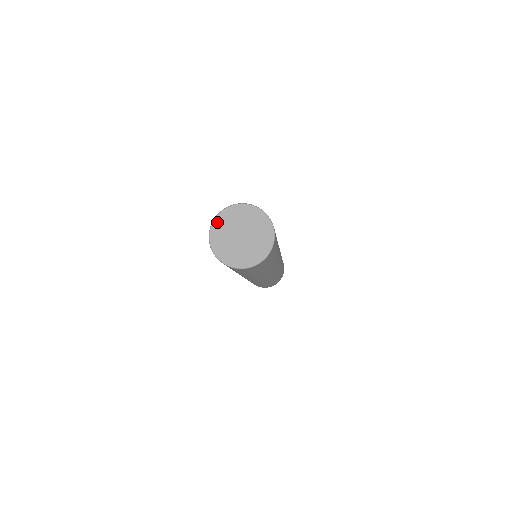
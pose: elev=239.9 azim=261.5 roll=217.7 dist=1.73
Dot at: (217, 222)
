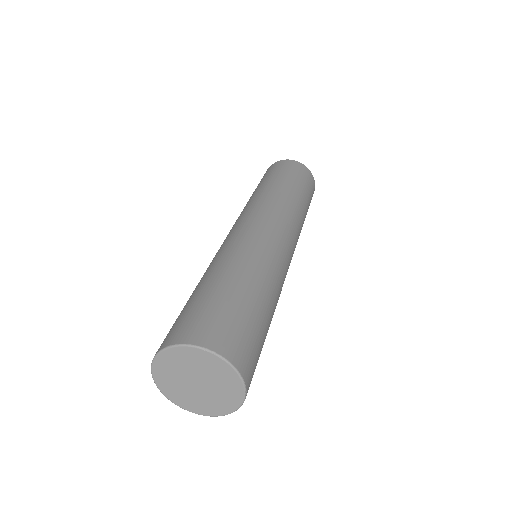
Dot at: (157, 374)
